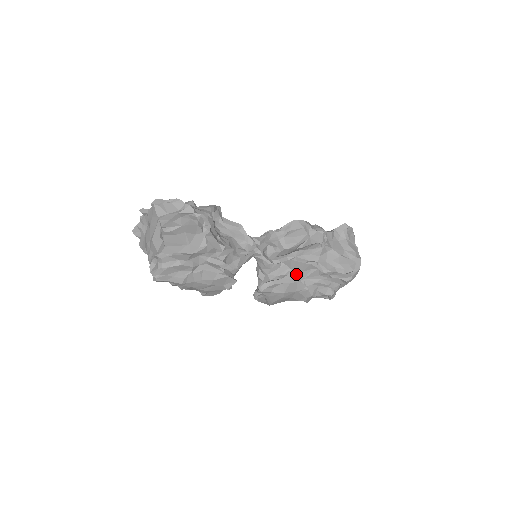
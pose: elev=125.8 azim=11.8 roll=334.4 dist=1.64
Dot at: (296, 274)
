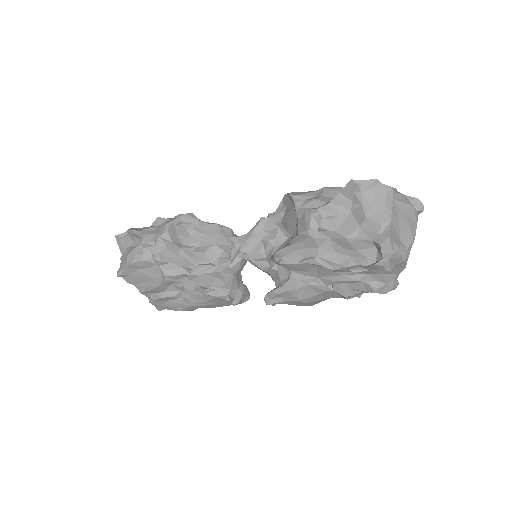
Dot at: (302, 275)
